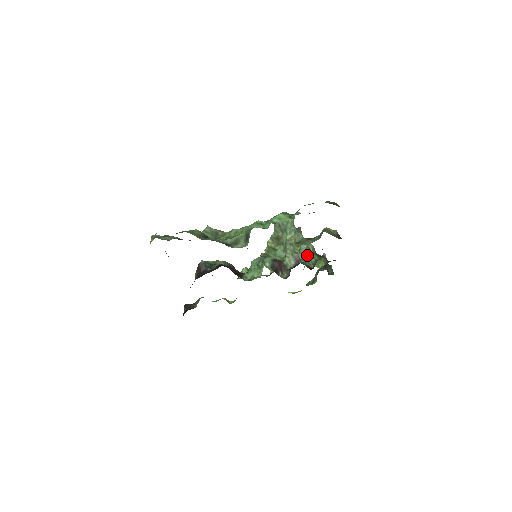
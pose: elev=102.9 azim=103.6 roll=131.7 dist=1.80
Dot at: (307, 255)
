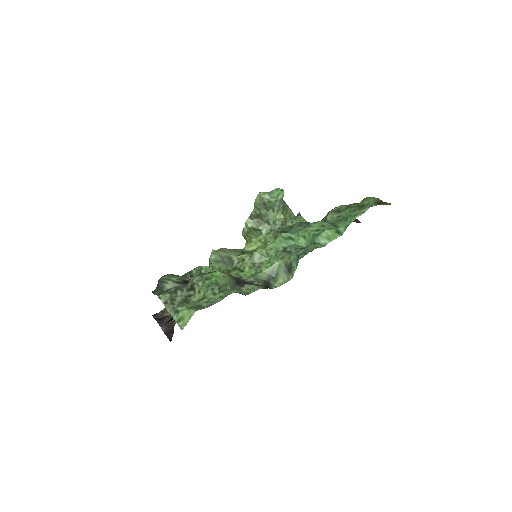
Dot at: occluded
